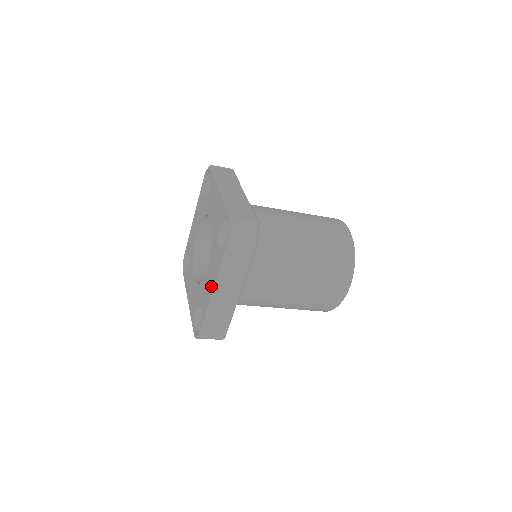
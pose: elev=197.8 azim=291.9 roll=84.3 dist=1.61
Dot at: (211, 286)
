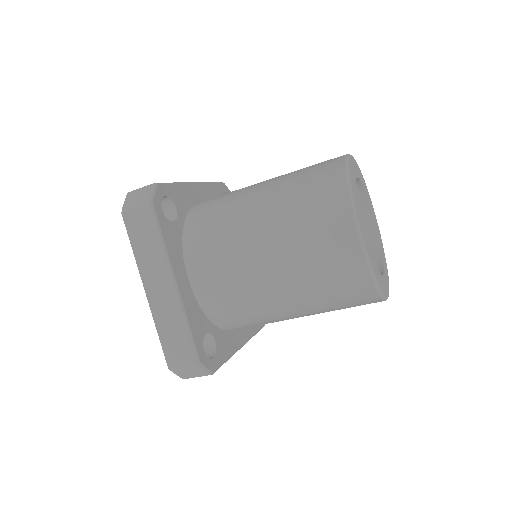
Dot at: occluded
